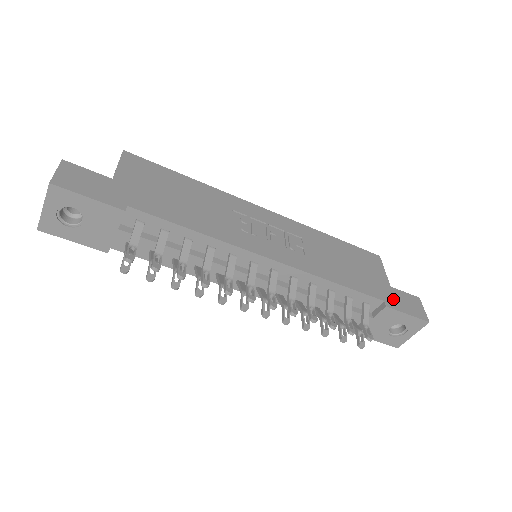
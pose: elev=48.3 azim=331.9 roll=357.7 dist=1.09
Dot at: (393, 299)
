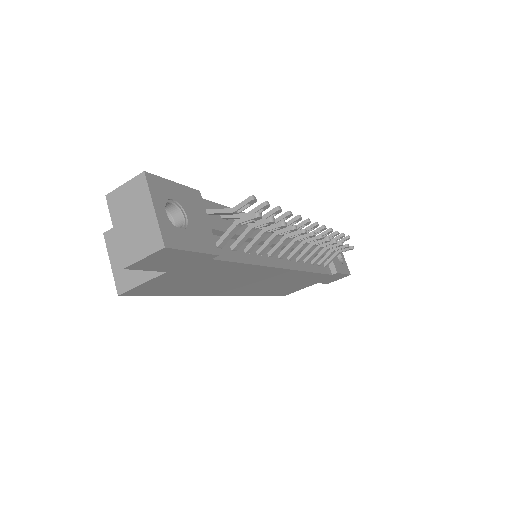
Dot at: occluded
